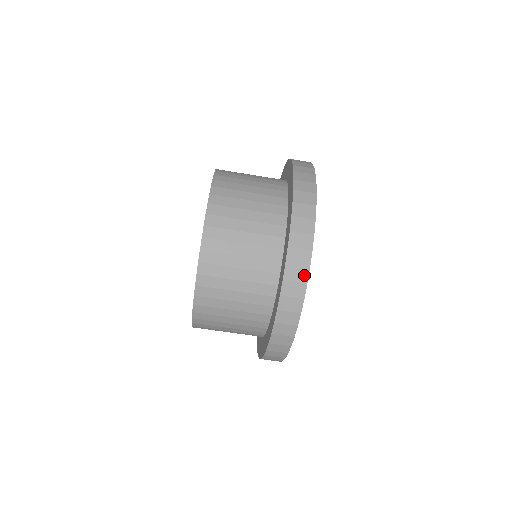
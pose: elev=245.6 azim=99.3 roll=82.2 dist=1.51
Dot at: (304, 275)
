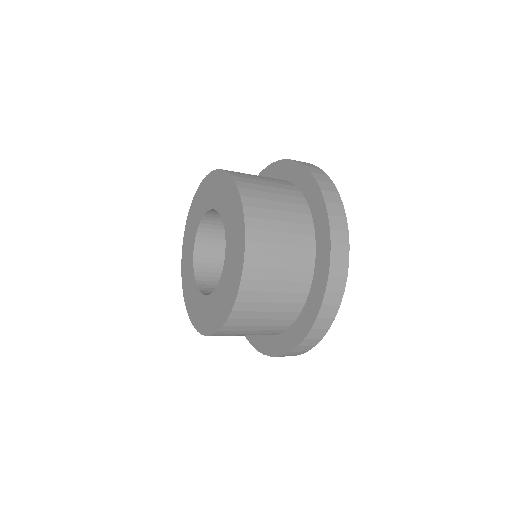
Dot at: occluded
